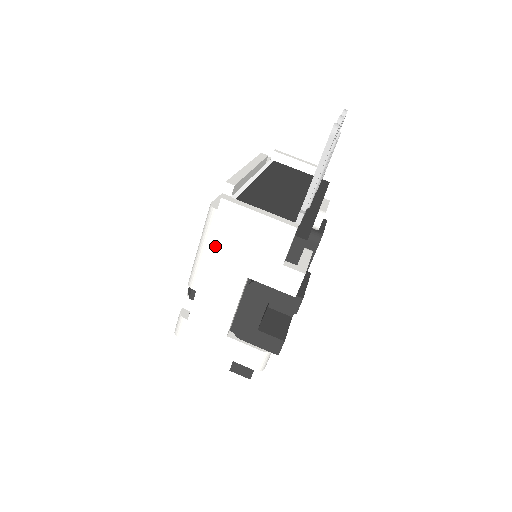
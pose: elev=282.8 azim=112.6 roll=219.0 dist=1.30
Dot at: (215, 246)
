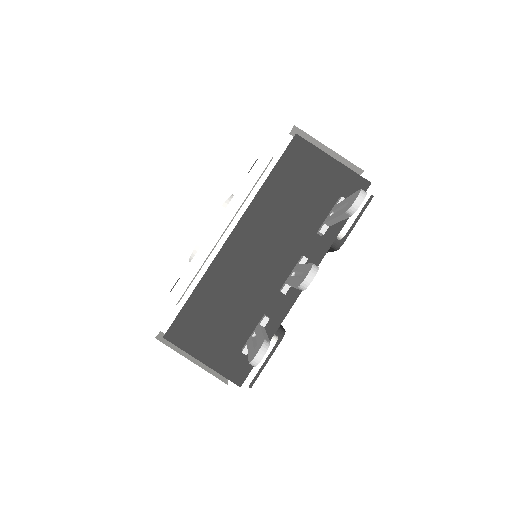
Dot at: occluded
